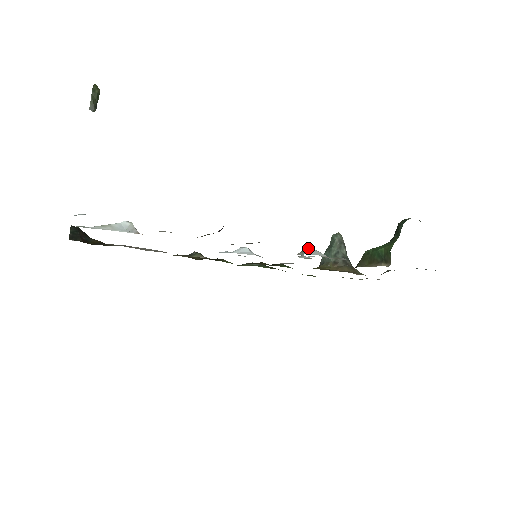
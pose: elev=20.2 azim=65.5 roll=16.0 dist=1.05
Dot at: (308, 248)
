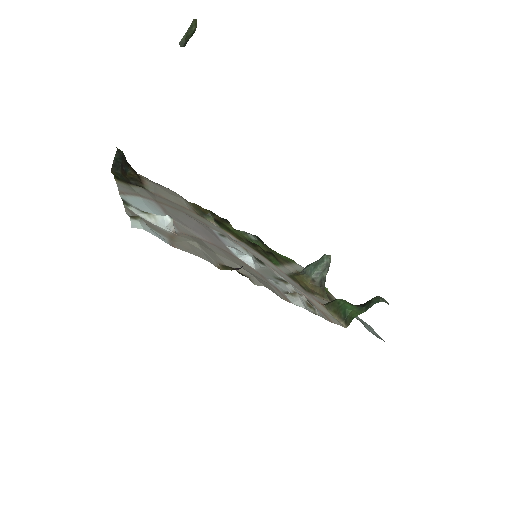
Dot at: (296, 293)
